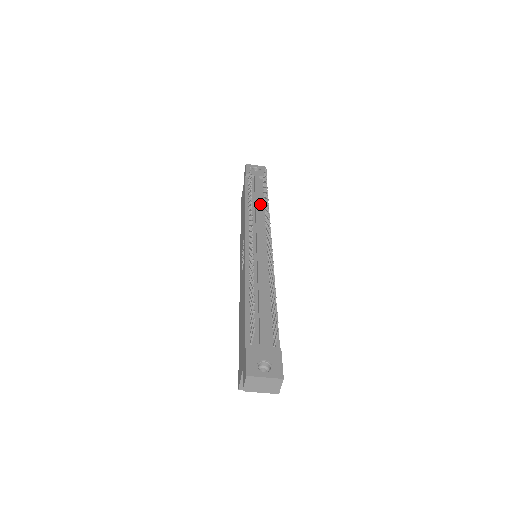
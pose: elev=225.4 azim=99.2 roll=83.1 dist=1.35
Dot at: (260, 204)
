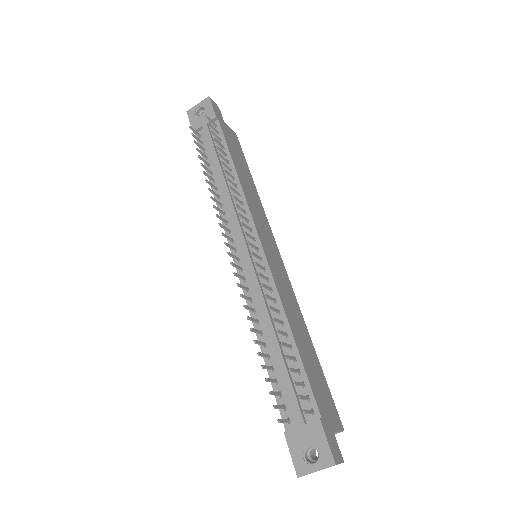
Dot at: (226, 175)
